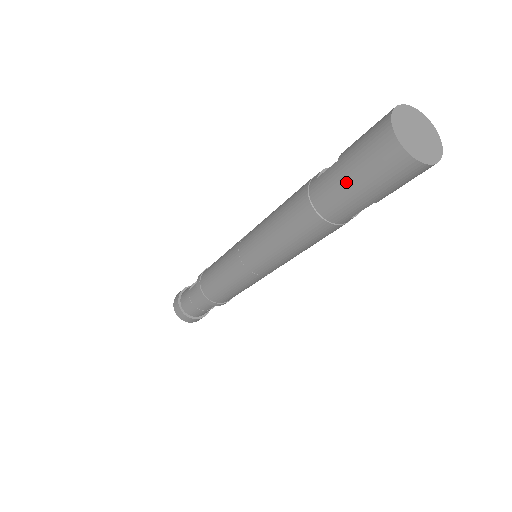
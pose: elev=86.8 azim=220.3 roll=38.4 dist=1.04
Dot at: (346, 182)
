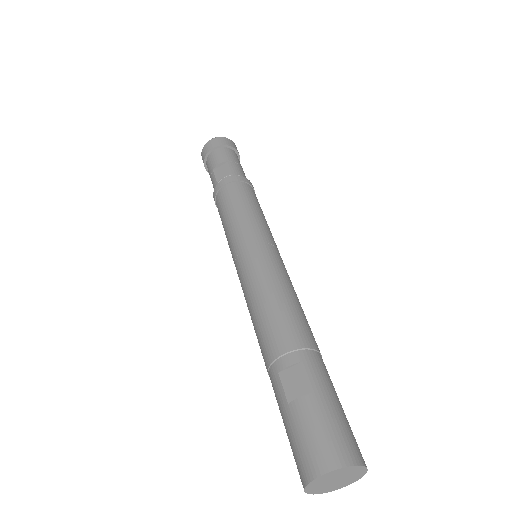
Dot at: (283, 421)
